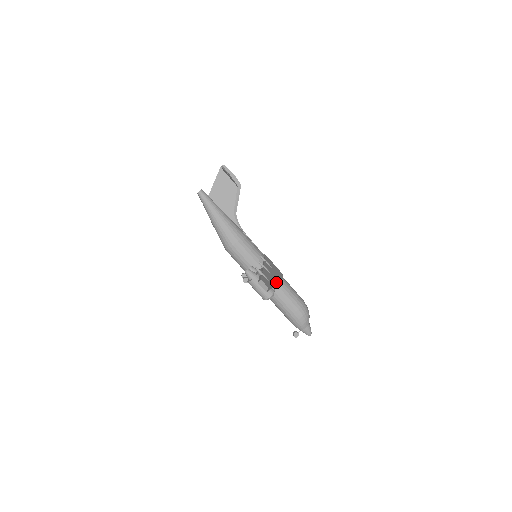
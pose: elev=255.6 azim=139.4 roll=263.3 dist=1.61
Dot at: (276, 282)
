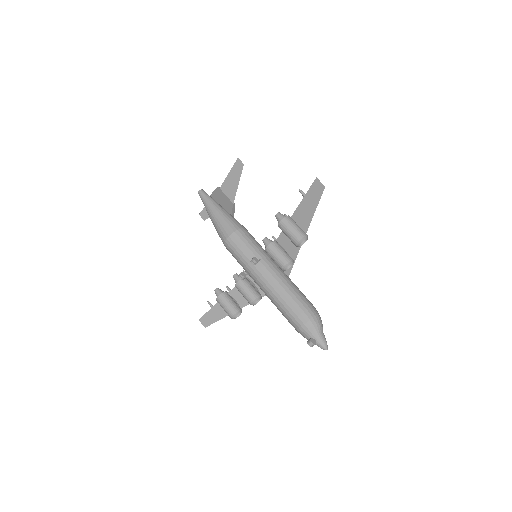
Dot at: occluded
